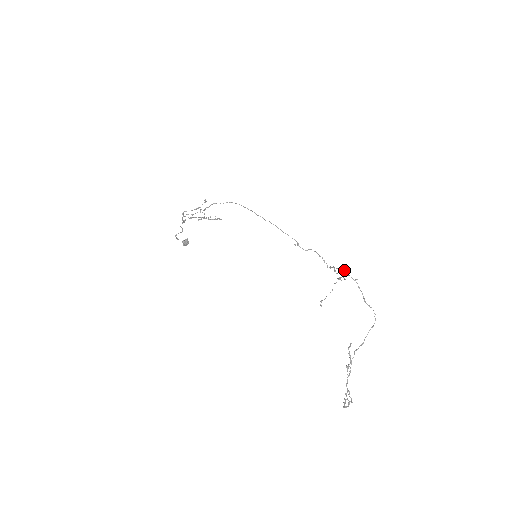
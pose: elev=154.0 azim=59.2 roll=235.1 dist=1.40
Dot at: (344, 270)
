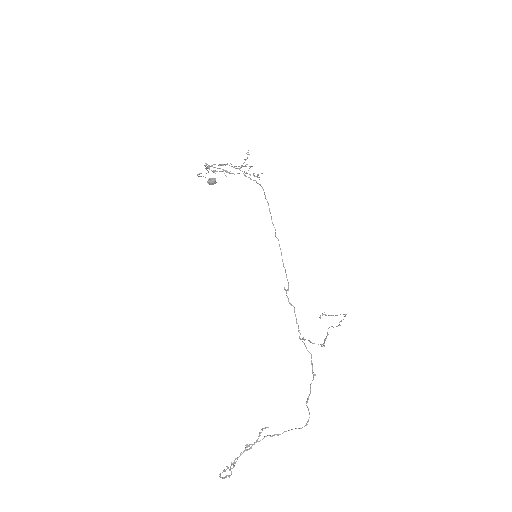
Dot at: (311, 355)
